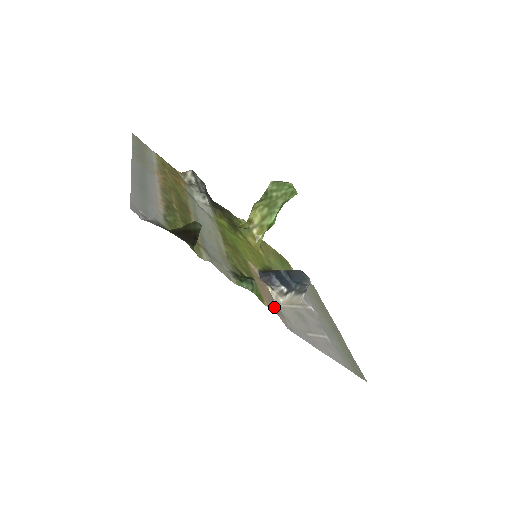
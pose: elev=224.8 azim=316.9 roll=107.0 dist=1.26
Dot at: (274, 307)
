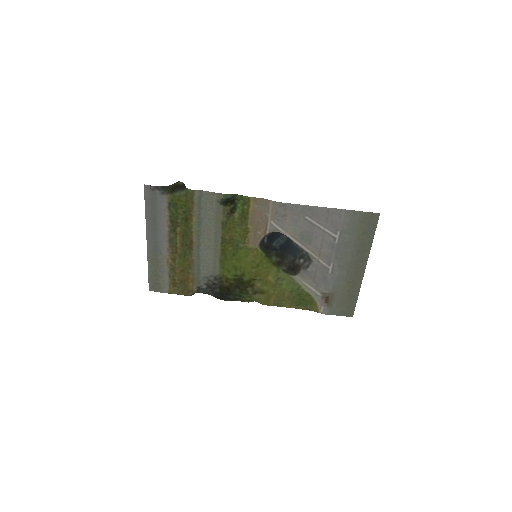
Dot at: (262, 206)
